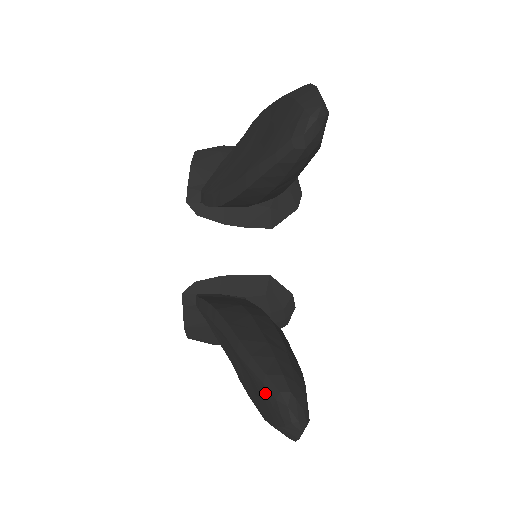
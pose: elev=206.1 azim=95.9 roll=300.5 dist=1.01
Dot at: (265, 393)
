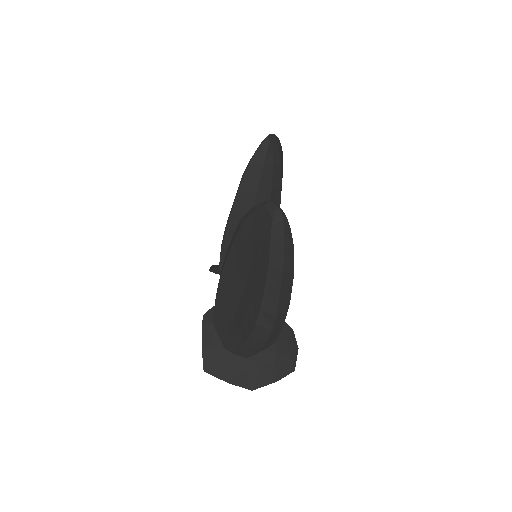
Dot at: (259, 218)
